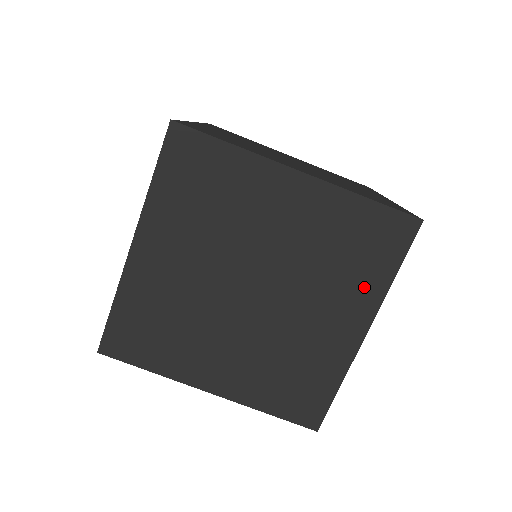
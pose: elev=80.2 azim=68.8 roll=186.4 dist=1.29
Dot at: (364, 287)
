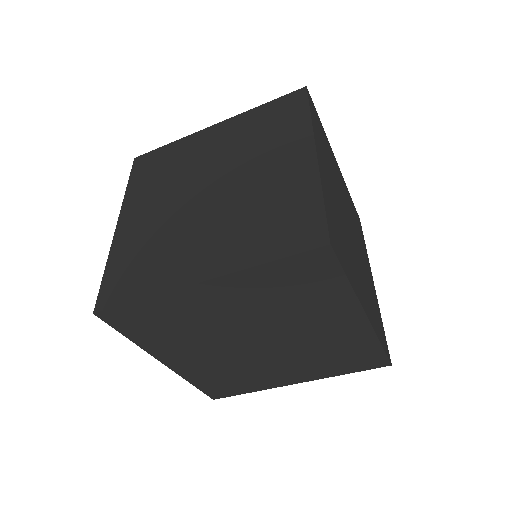
Dot at: (332, 300)
